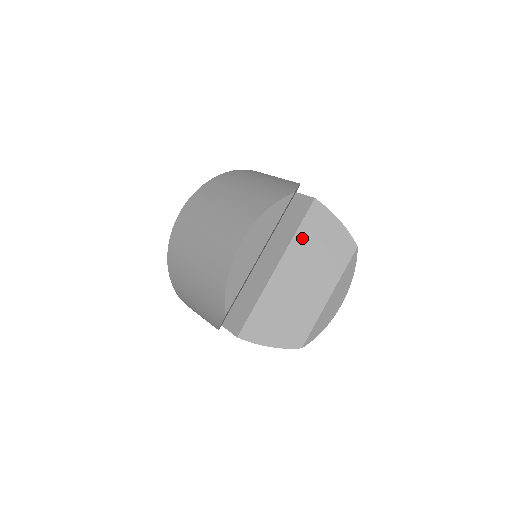
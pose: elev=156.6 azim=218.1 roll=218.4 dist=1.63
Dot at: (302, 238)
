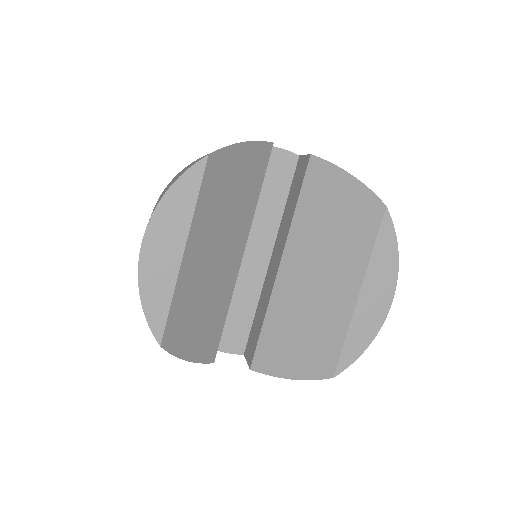
Dot at: (304, 216)
